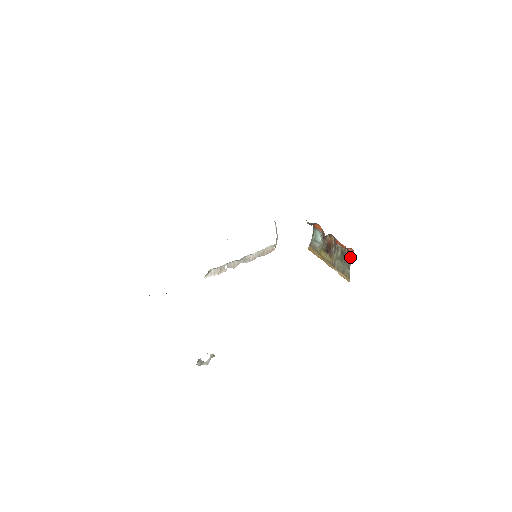
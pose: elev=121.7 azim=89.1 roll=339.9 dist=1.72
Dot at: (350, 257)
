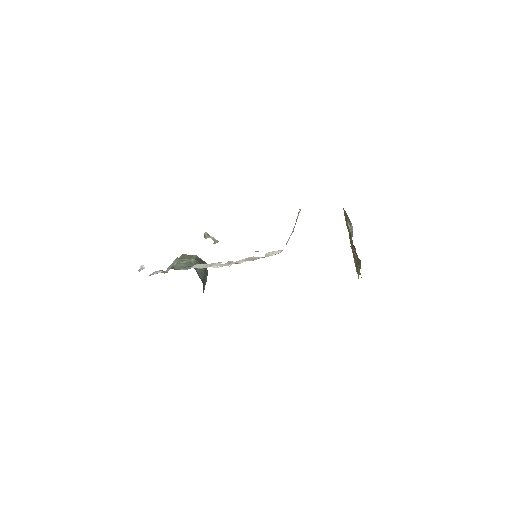
Dot at: occluded
